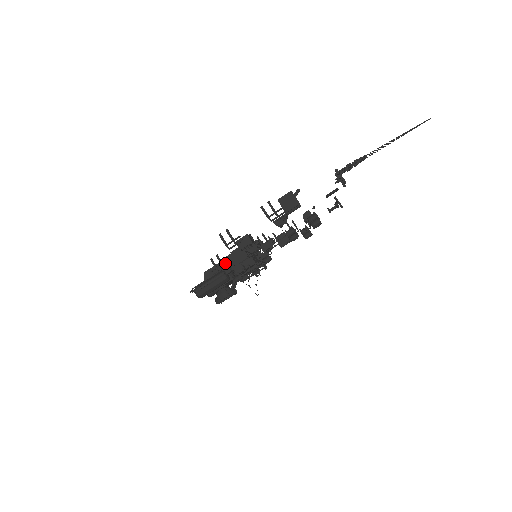
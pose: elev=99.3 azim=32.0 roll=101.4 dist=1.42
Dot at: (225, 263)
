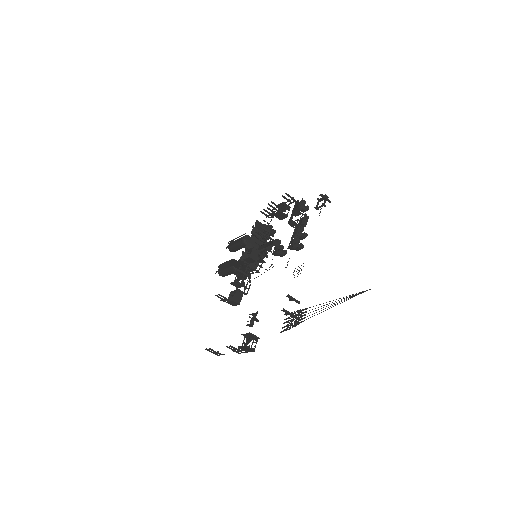
Dot at: (232, 262)
